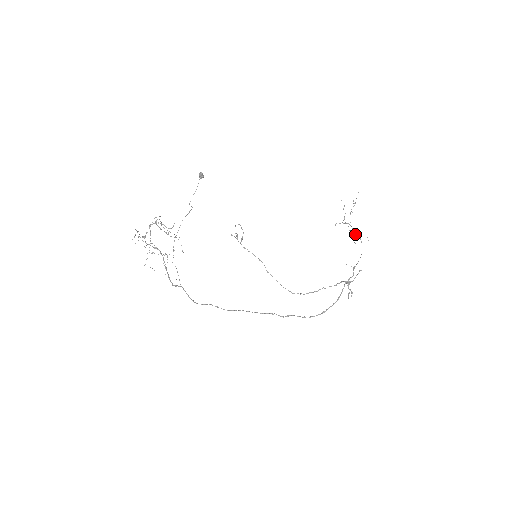
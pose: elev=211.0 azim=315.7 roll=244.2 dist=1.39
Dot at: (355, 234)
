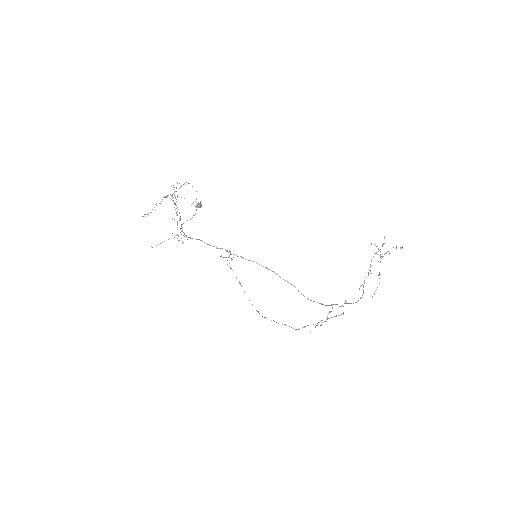
Dot at: occluded
